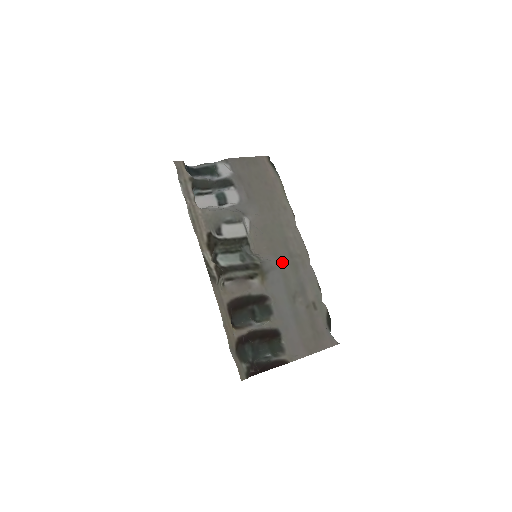
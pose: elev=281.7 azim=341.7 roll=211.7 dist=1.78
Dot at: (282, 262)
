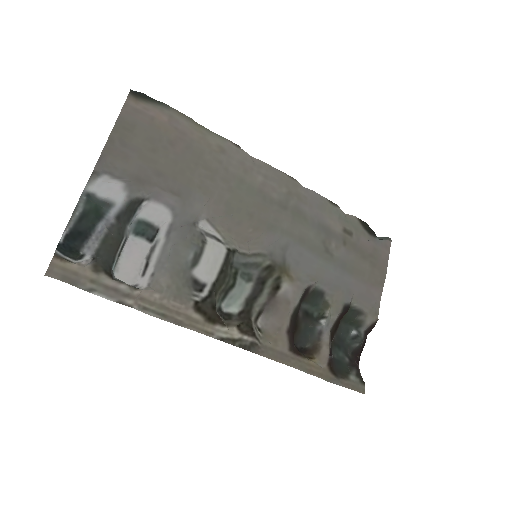
Dot at: (285, 228)
